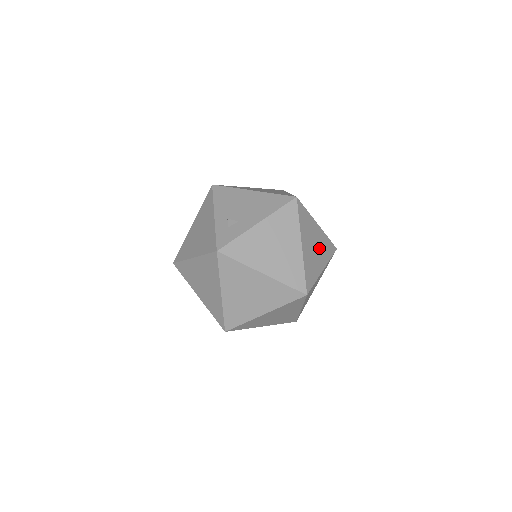
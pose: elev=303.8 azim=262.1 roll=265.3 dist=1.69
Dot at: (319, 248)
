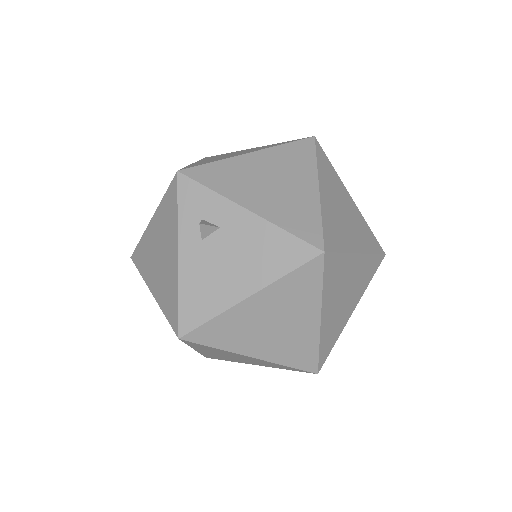
Dot at: occluded
